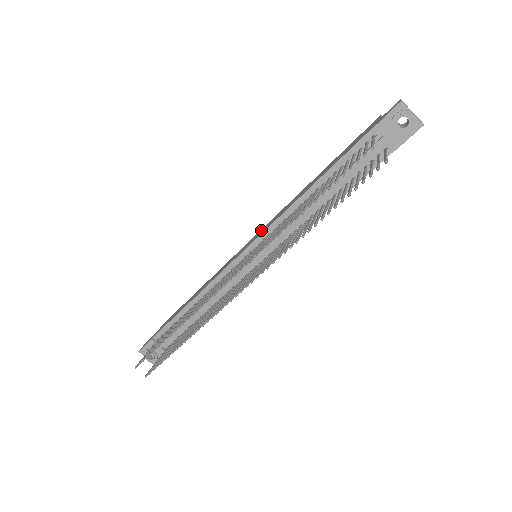
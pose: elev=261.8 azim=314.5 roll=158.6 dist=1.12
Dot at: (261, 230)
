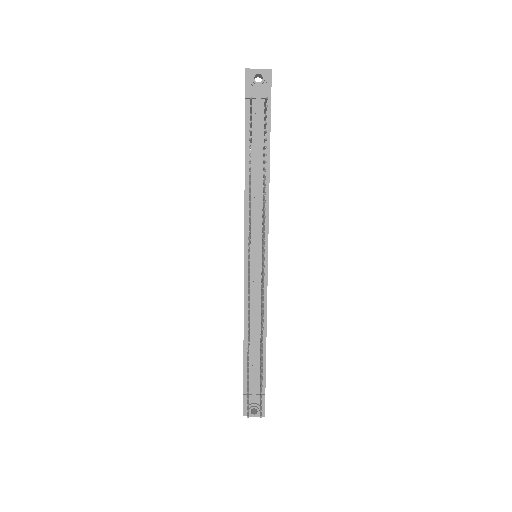
Dot at: occluded
